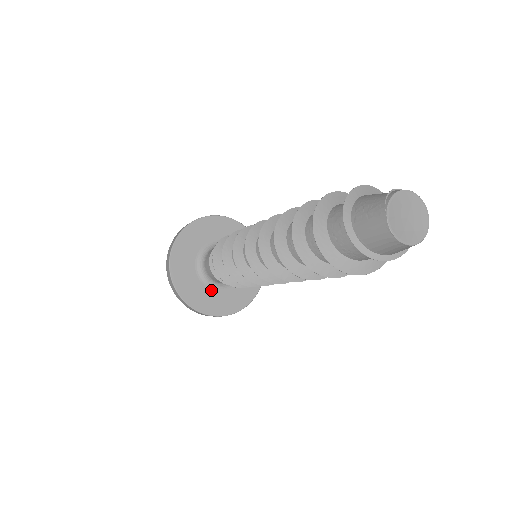
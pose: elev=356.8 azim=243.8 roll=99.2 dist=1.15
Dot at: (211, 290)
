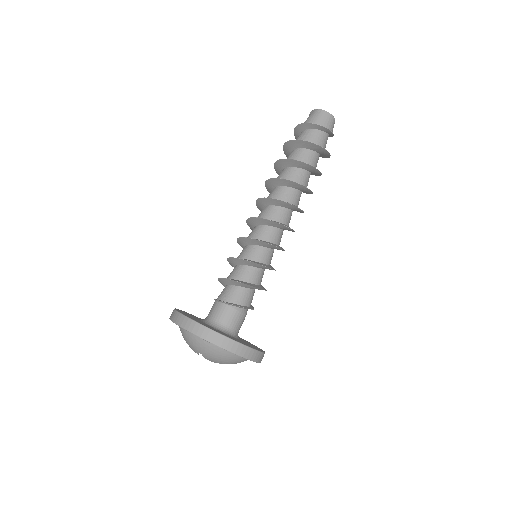
Dot at: occluded
